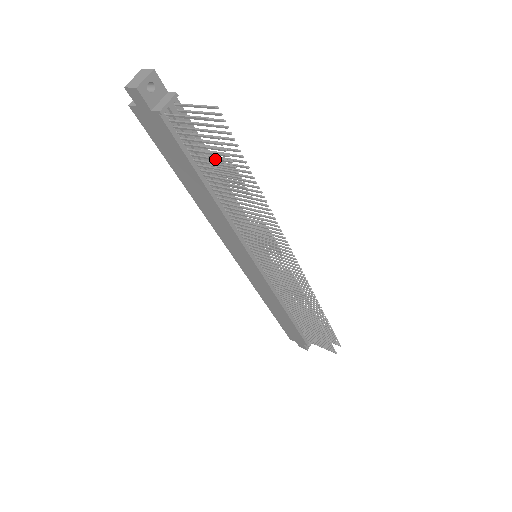
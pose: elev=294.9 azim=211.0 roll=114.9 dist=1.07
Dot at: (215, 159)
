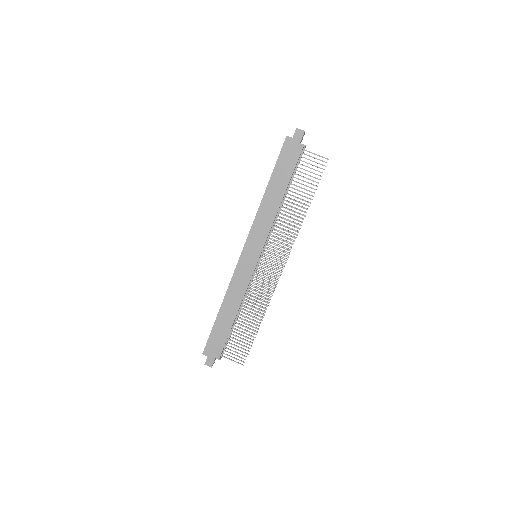
Dot at: (309, 179)
